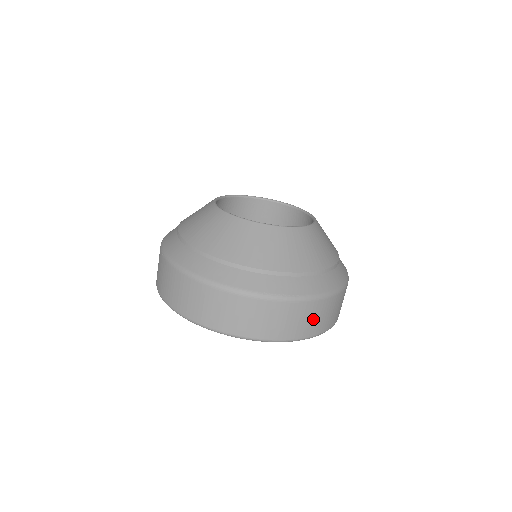
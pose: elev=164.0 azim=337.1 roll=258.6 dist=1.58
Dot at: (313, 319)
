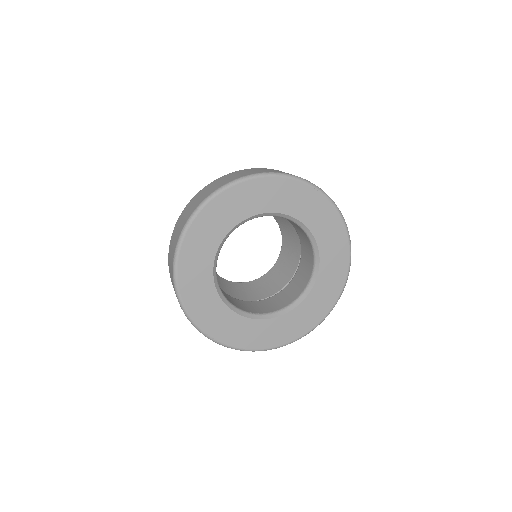
Dot at: occluded
